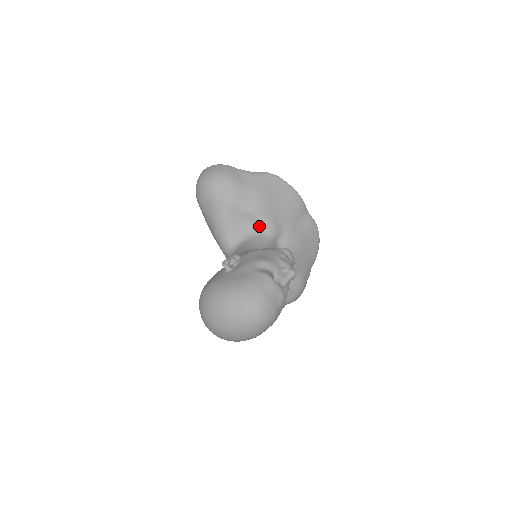
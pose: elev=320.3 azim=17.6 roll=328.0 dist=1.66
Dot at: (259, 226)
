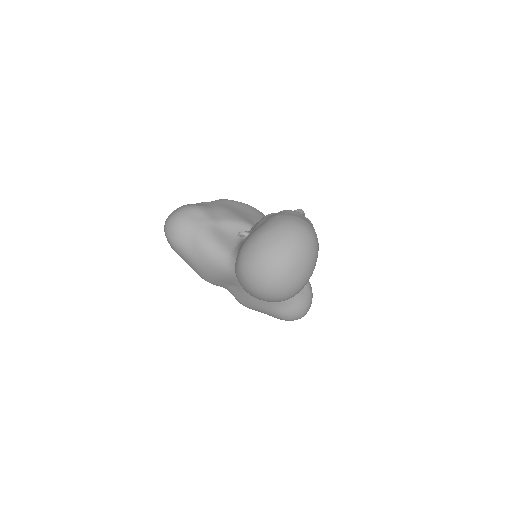
Dot at: (242, 230)
